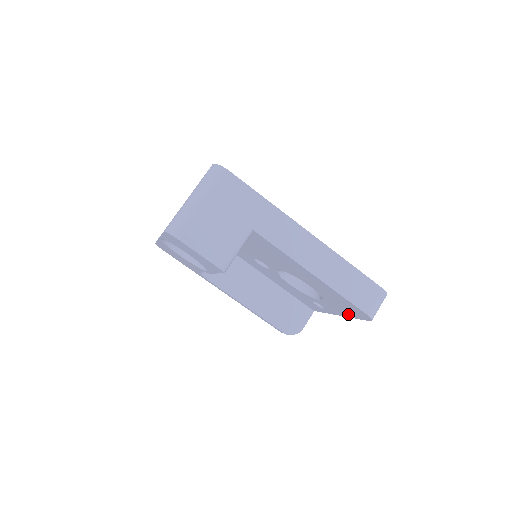
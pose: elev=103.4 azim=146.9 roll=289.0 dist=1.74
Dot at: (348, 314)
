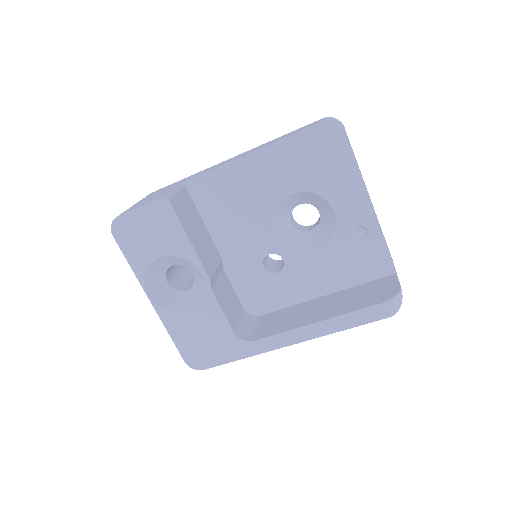
Dot at: (350, 172)
